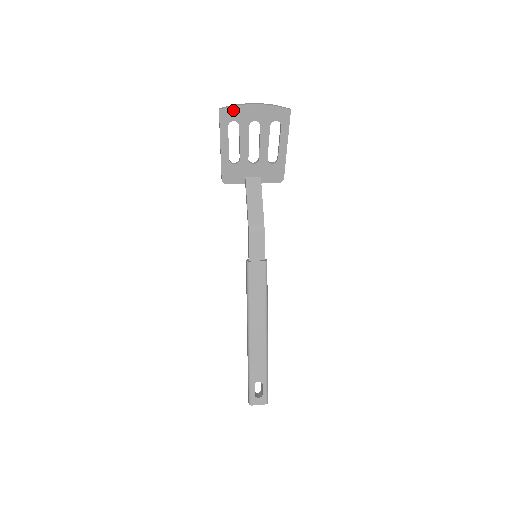
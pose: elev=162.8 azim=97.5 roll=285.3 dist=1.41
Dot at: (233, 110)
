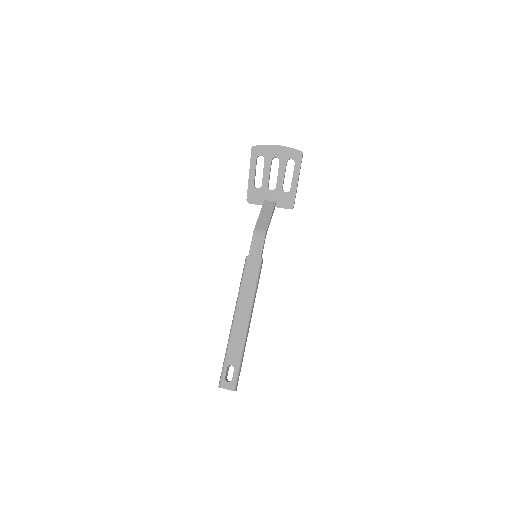
Dot at: (261, 148)
